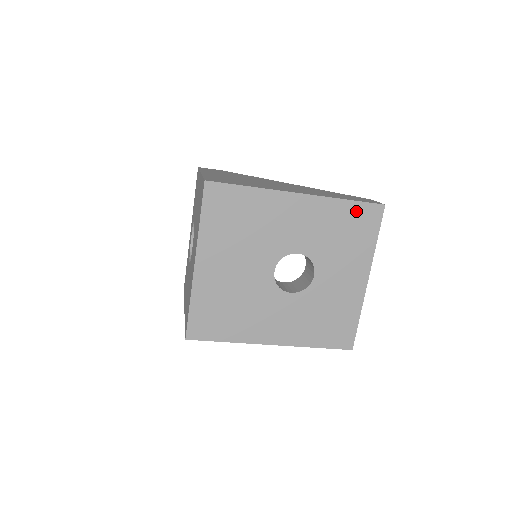
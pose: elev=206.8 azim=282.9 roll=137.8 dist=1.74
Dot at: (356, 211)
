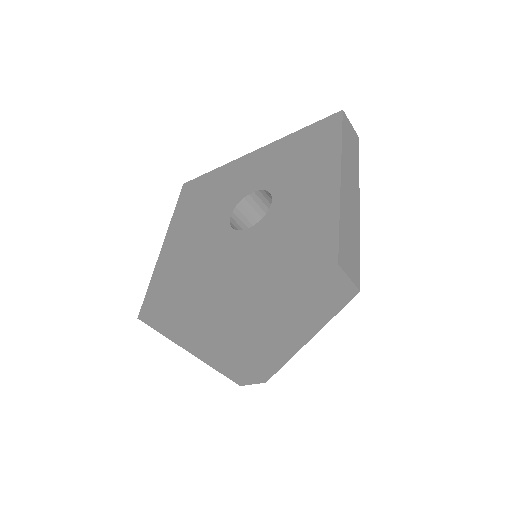
Dot at: (311, 131)
